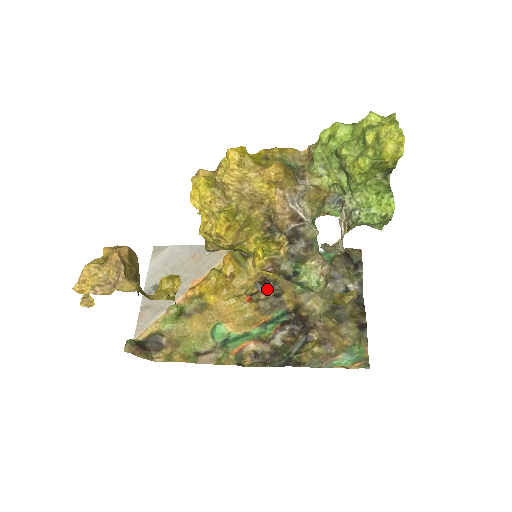
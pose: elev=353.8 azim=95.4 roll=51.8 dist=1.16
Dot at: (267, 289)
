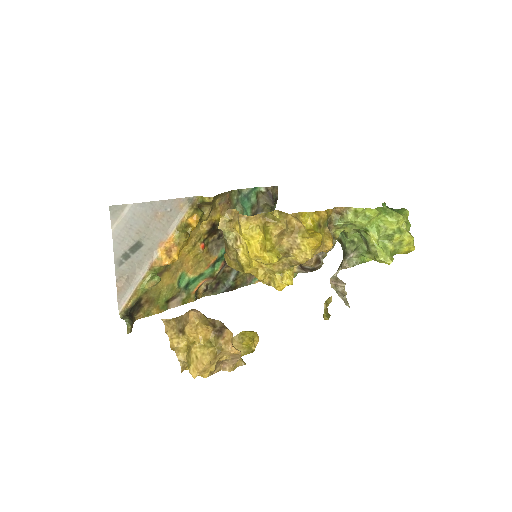
Dot at: (215, 233)
